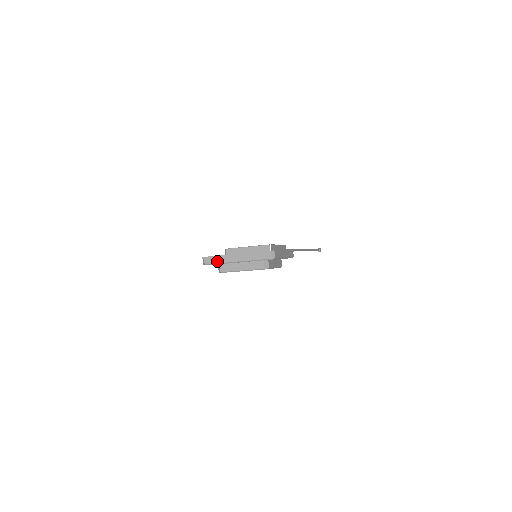
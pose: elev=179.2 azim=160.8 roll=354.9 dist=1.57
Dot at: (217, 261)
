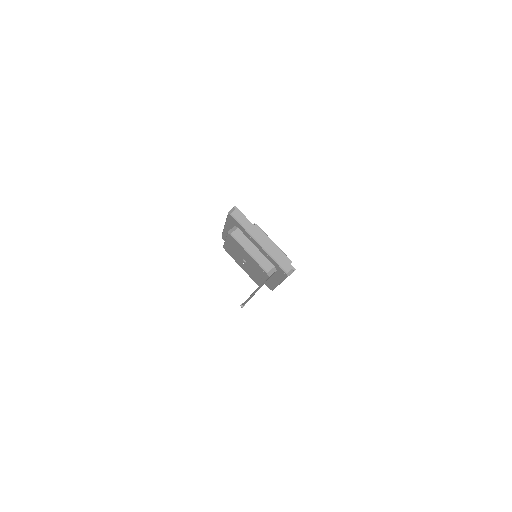
Dot at: (244, 223)
